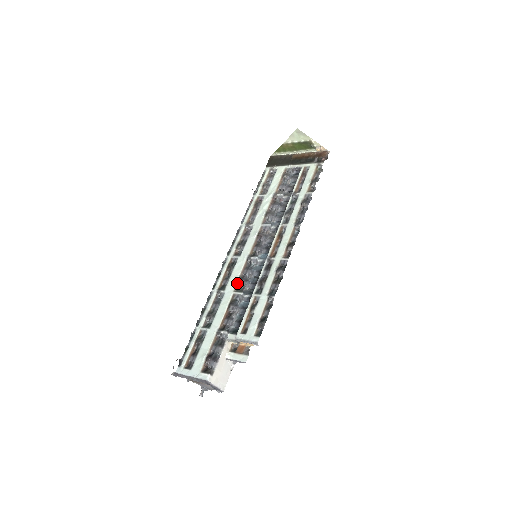
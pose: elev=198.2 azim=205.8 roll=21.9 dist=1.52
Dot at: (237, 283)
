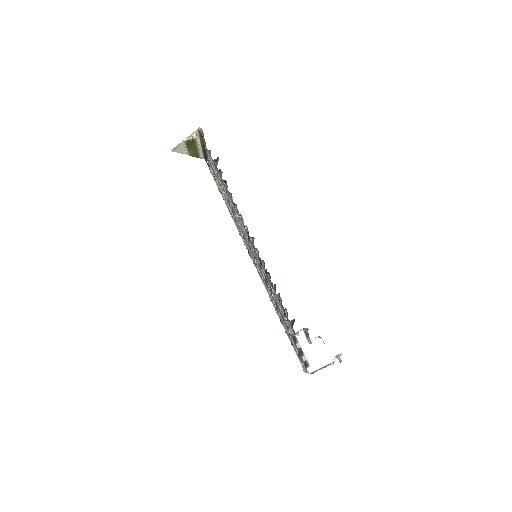
Dot at: (267, 287)
